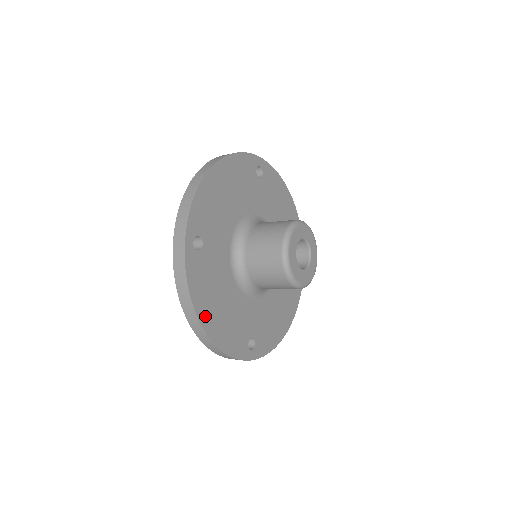
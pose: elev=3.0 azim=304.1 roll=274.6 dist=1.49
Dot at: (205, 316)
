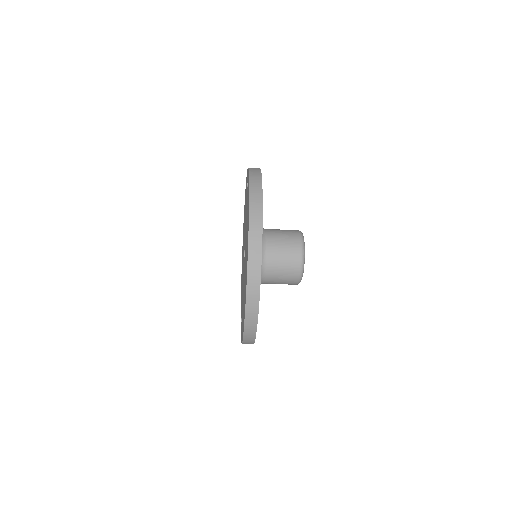
Dot at: occluded
